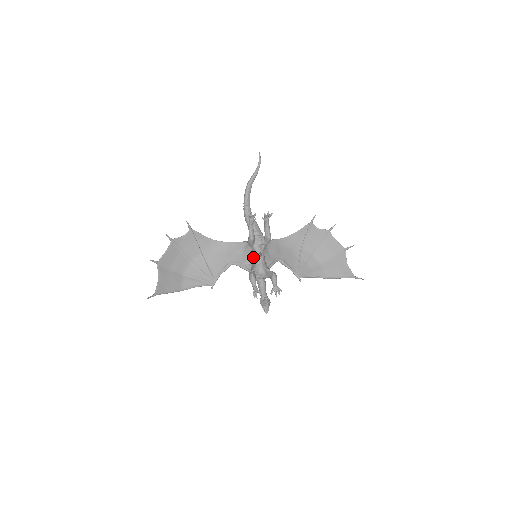
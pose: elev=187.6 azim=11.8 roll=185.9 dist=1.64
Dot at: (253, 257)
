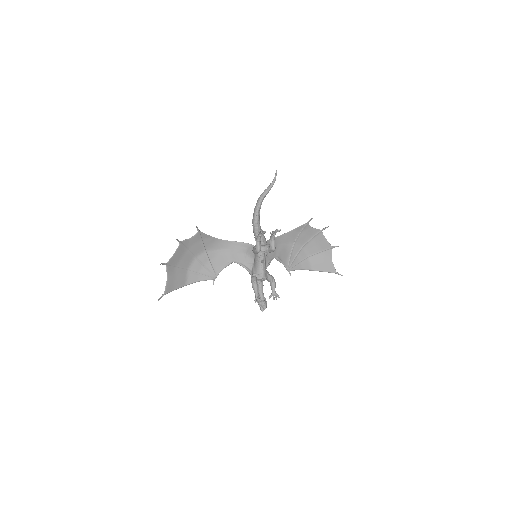
Dot at: (255, 261)
